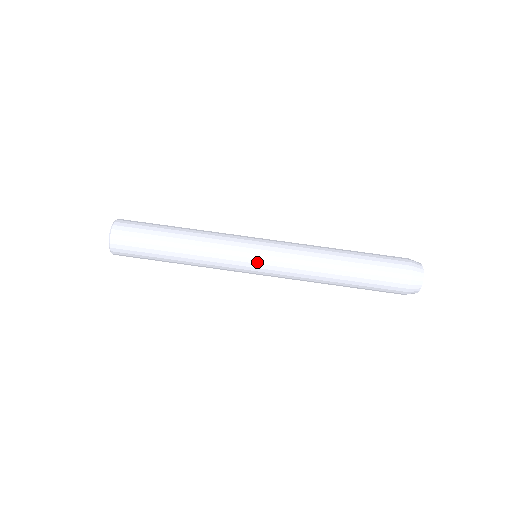
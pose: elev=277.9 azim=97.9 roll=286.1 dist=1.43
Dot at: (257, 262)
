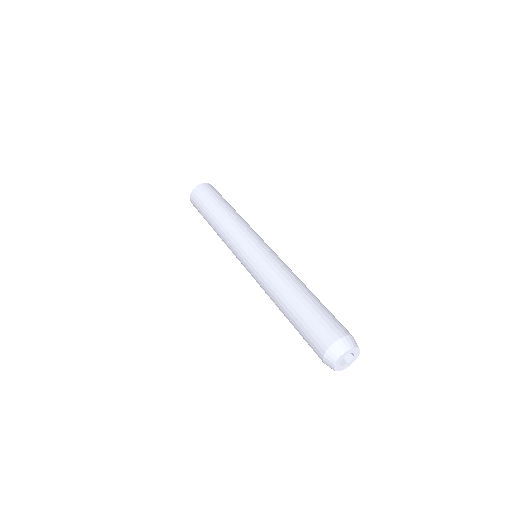
Dot at: (245, 255)
